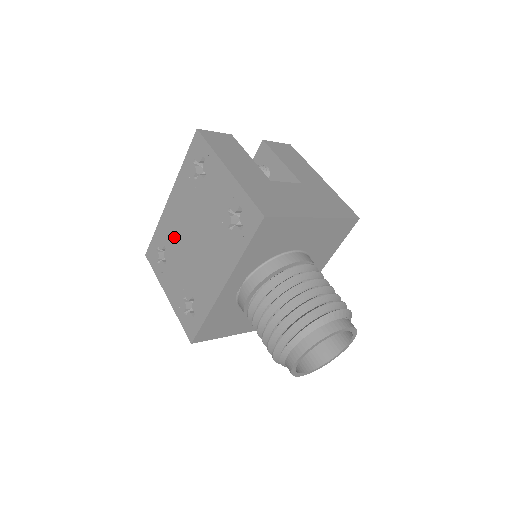
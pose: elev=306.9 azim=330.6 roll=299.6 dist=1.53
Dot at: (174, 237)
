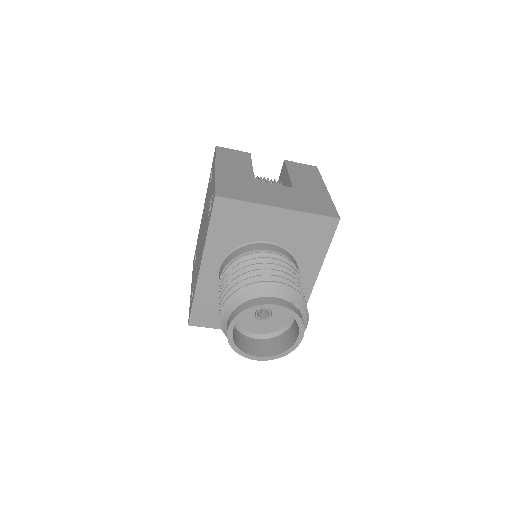
Dot at: (199, 238)
